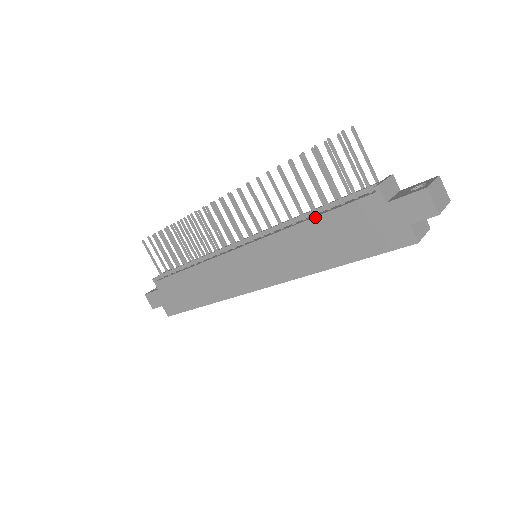
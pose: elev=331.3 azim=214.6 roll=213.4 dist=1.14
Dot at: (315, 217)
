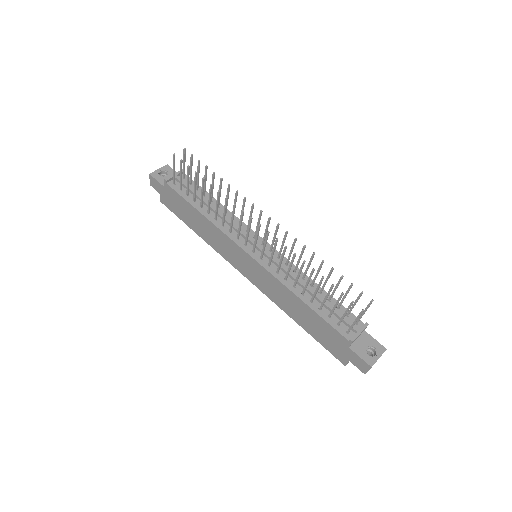
Dot at: (309, 306)
